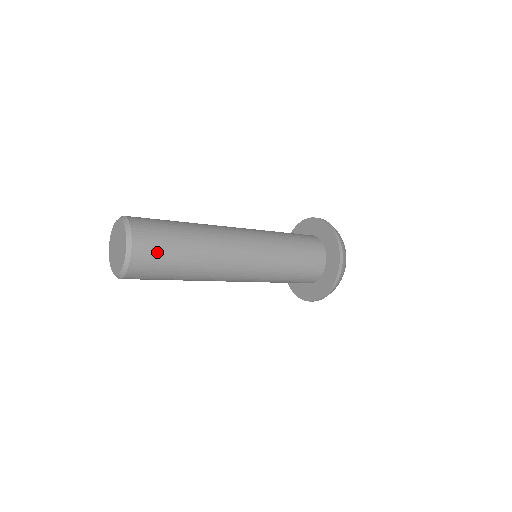
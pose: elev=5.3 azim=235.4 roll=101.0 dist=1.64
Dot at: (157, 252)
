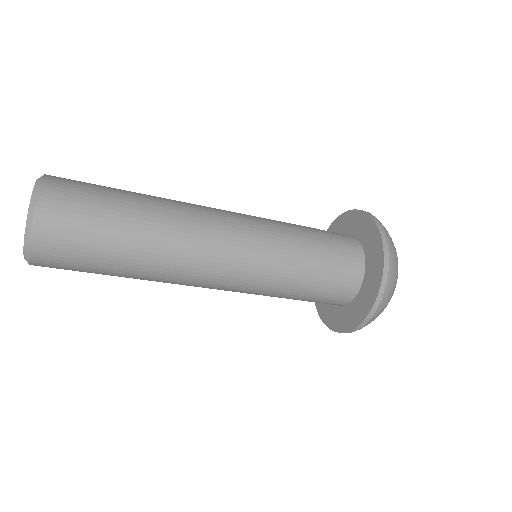
Dot at: (82, 194)
